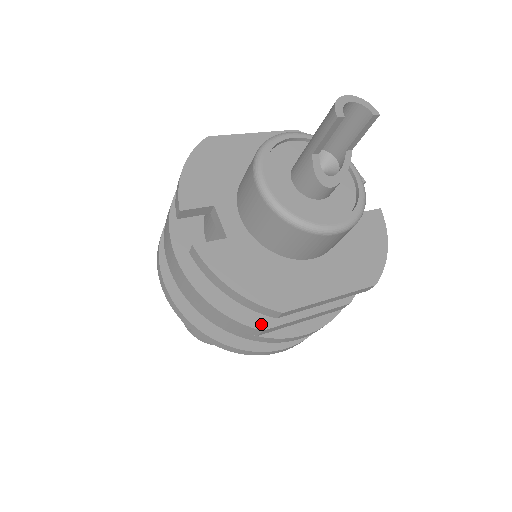
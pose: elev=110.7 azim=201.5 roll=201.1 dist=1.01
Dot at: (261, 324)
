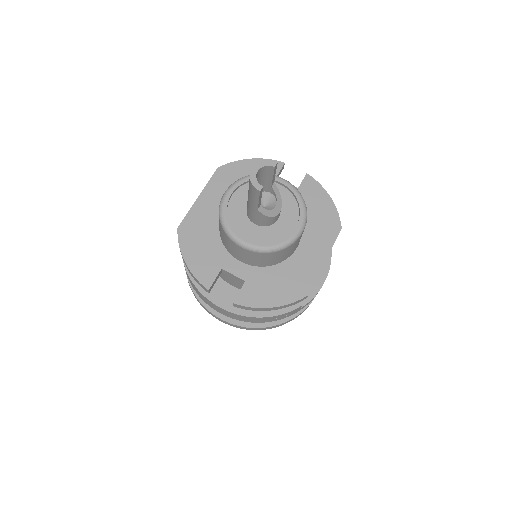
Dot at: (298, 303)
